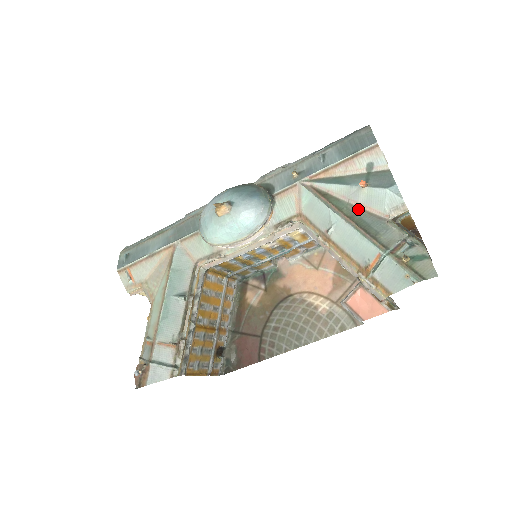
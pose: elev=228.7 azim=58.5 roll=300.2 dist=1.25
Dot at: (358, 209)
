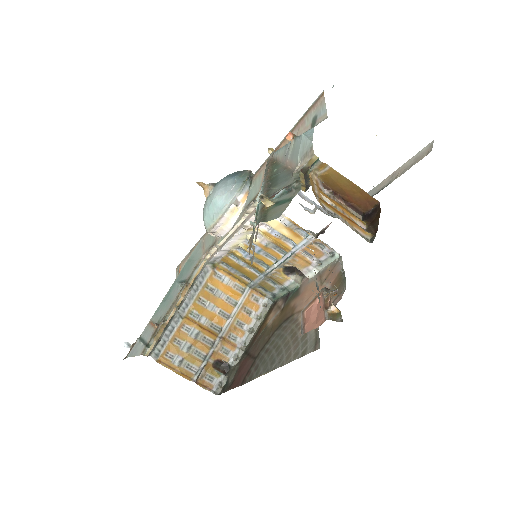
Dot at: (284, 168)
